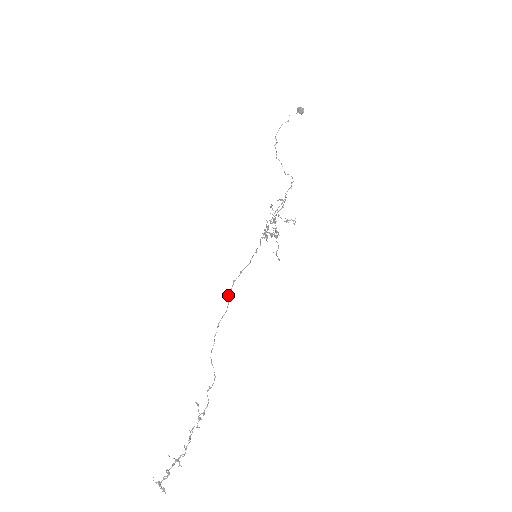
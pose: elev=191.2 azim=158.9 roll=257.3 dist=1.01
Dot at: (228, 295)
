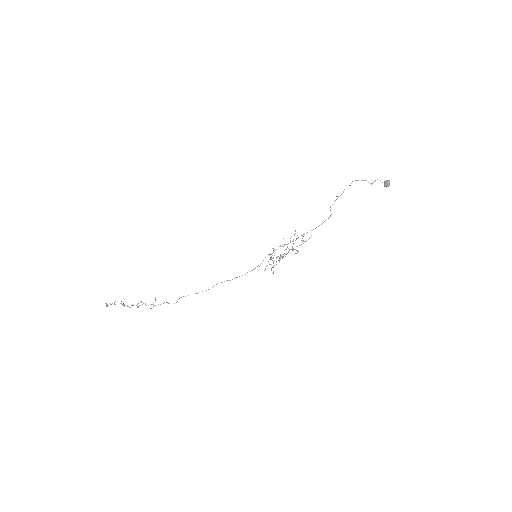
Dot at: (217, 283)
